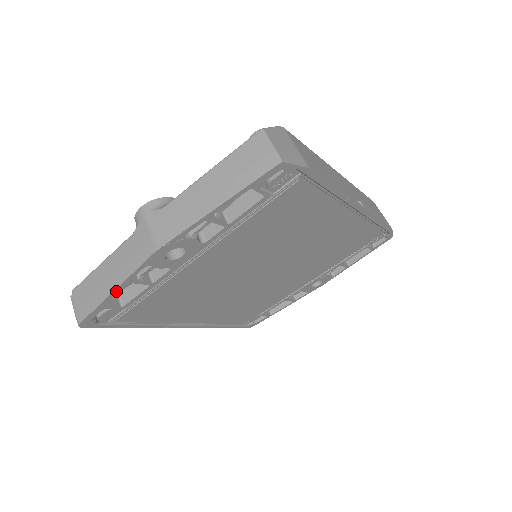
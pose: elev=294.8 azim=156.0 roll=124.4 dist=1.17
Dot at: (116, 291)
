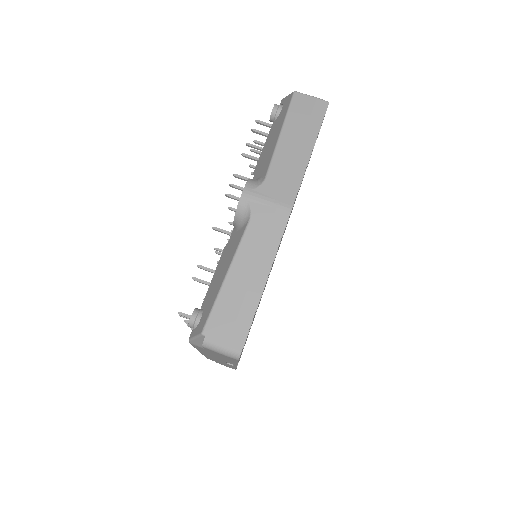
Dot at: occluded
